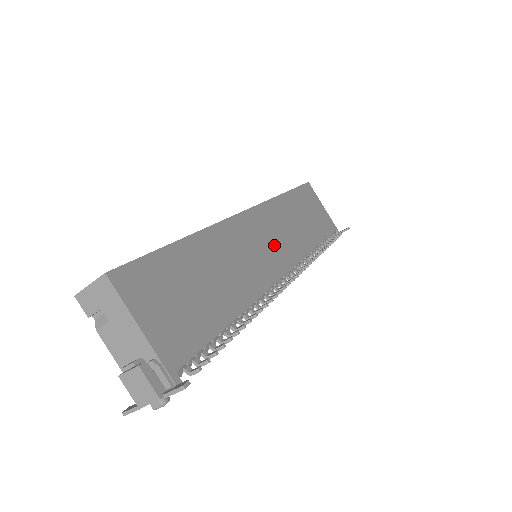
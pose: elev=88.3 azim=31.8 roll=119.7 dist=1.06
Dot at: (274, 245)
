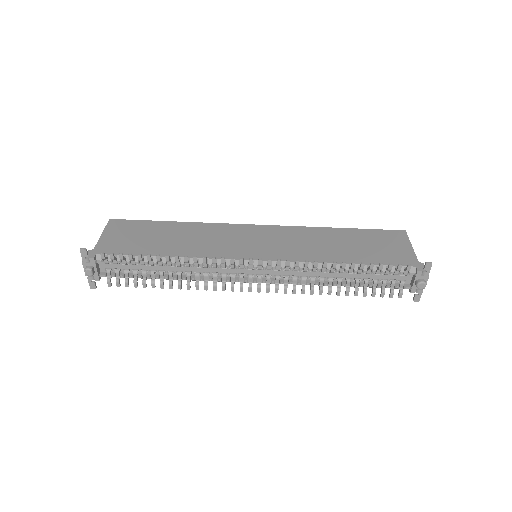
Dot at: (266, 245)
